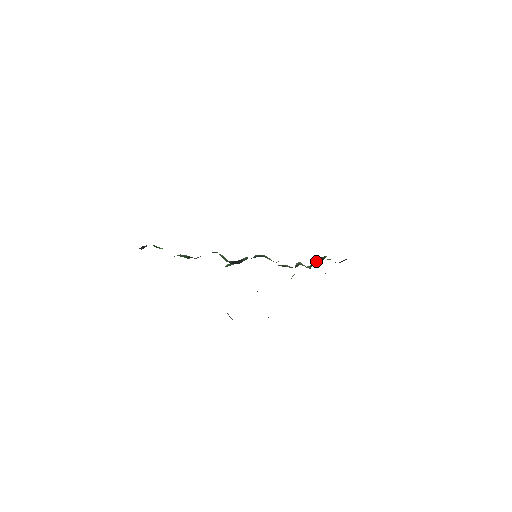
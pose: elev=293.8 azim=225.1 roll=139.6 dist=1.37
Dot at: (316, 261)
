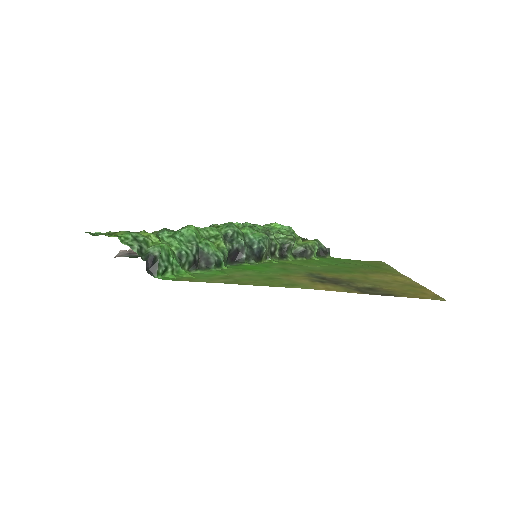
Dot at: (303, 253)
